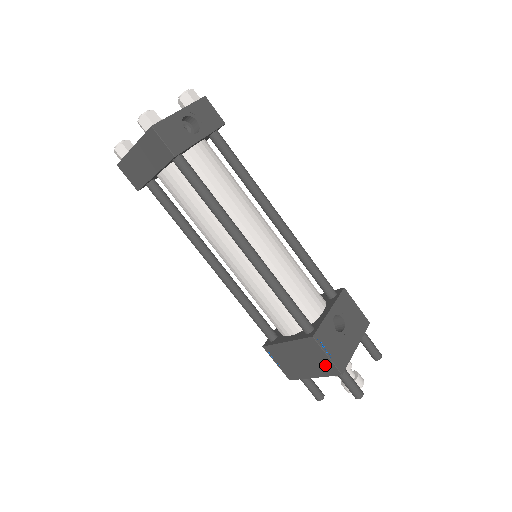
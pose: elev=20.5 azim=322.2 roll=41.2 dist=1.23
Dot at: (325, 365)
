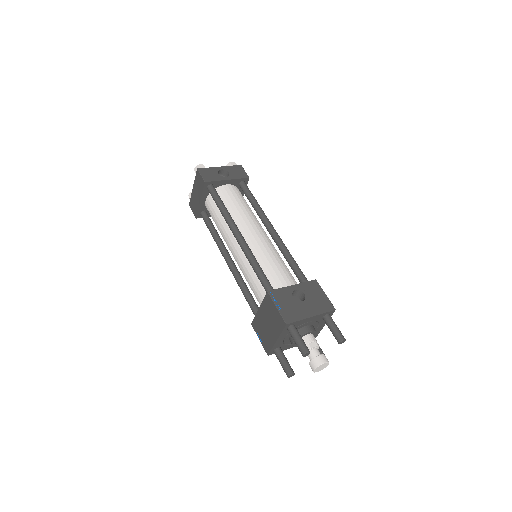
Dot at: (278, 319)
